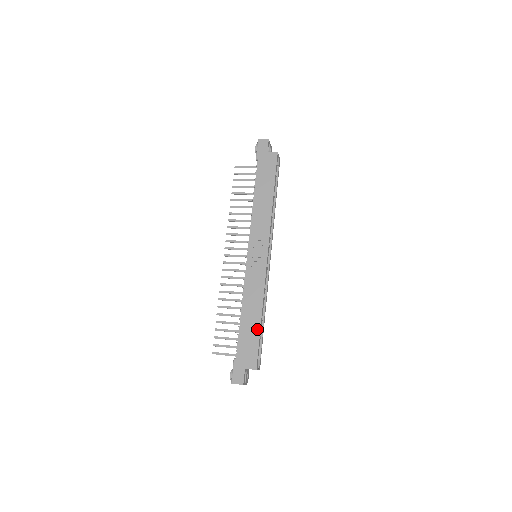
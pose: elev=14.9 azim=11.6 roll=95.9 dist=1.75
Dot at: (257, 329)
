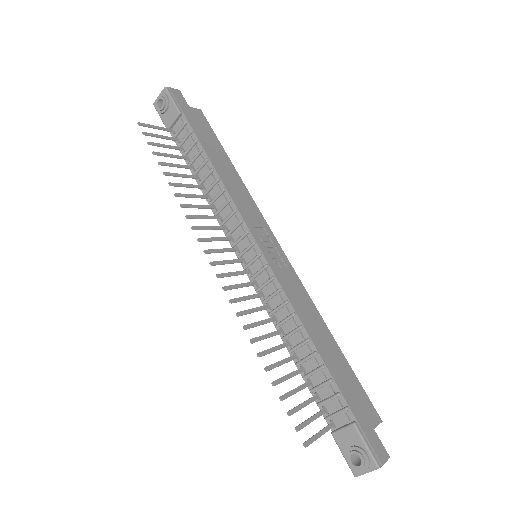
Dot at: (343, 358)
